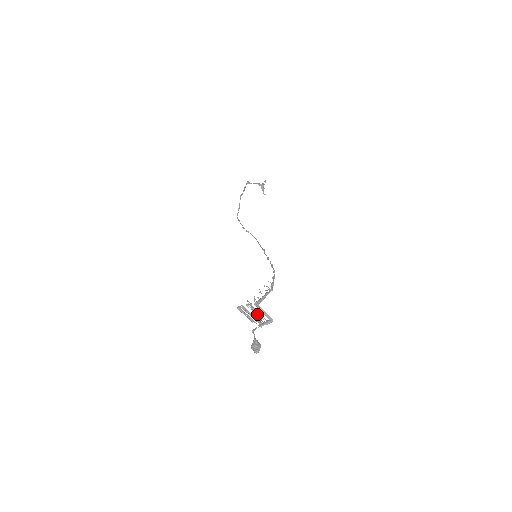
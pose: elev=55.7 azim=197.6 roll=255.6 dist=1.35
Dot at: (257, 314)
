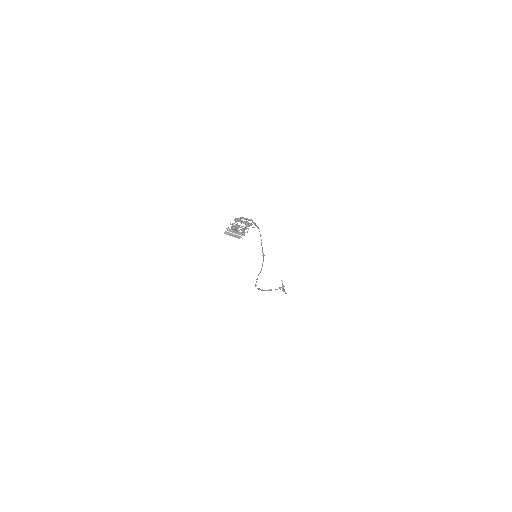
Dot at: (239, 227)
